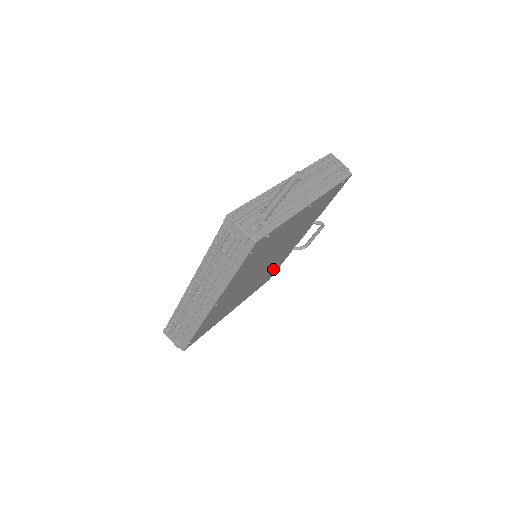
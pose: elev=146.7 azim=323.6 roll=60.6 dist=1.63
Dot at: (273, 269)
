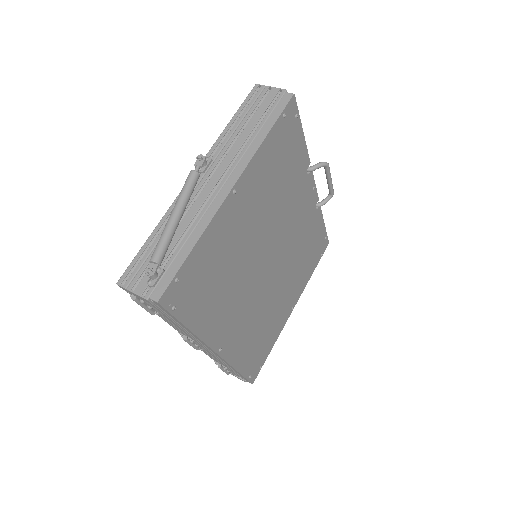
Dot at: (311, 240)
